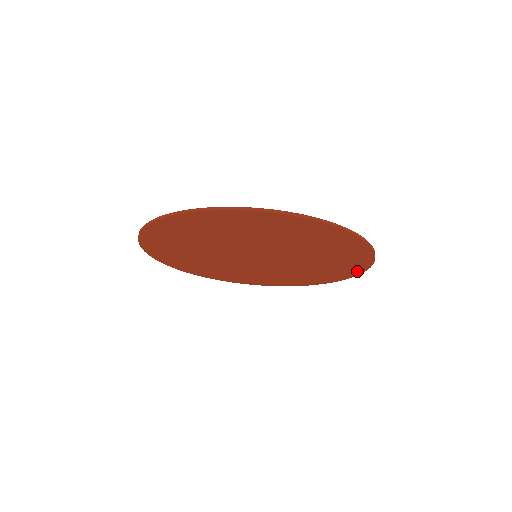
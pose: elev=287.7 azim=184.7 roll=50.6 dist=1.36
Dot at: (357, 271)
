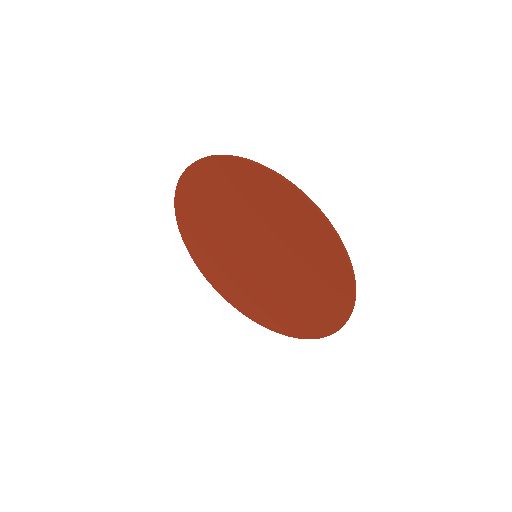
Dot at: (337, 250)
